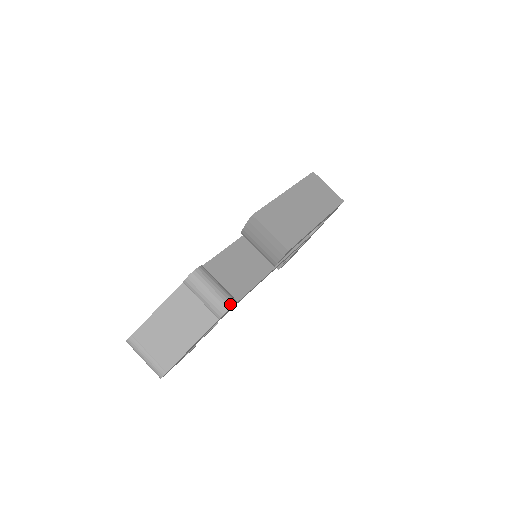
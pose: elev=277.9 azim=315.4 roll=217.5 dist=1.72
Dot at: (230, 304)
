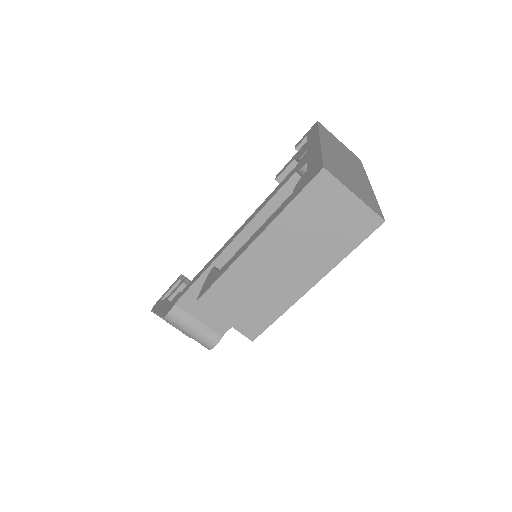
Dot at: (211, 346)
